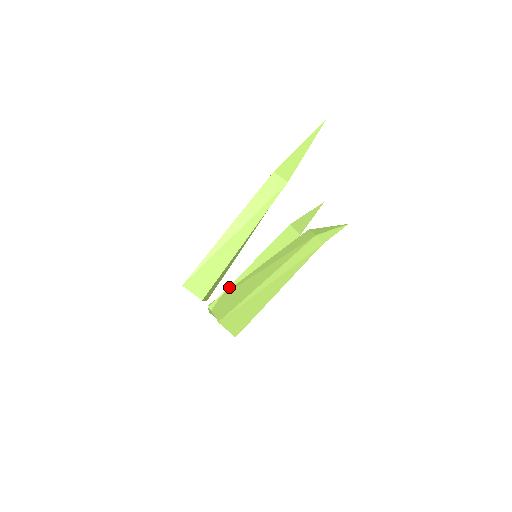
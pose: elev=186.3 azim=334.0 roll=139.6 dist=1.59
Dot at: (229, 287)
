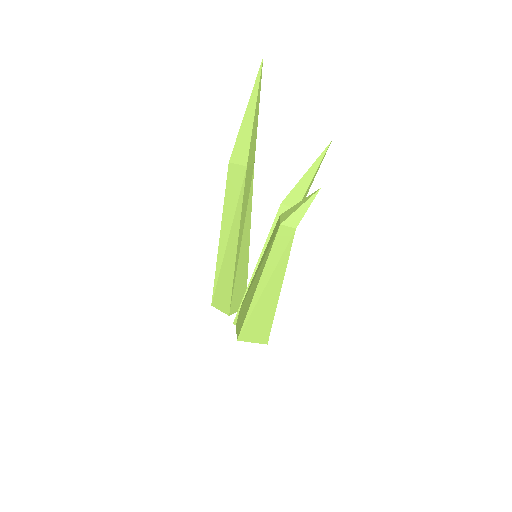
Dot at: (244, 297)
